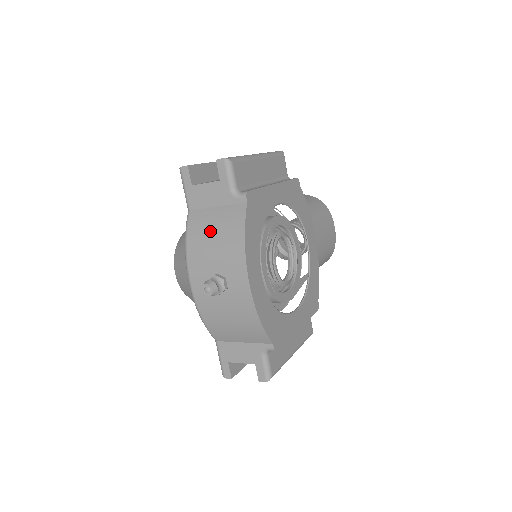
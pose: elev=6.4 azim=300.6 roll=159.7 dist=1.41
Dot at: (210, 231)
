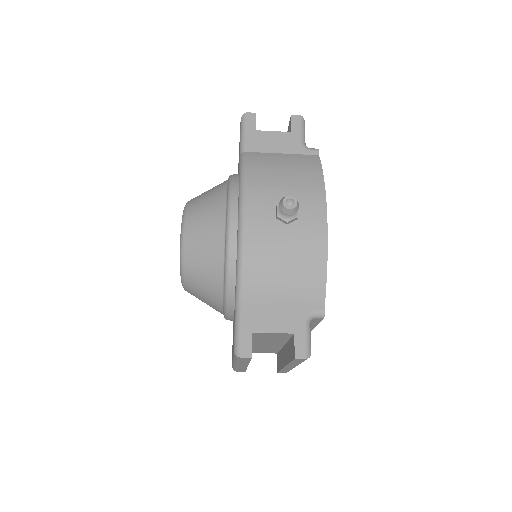
Dot at: (278, 166)
